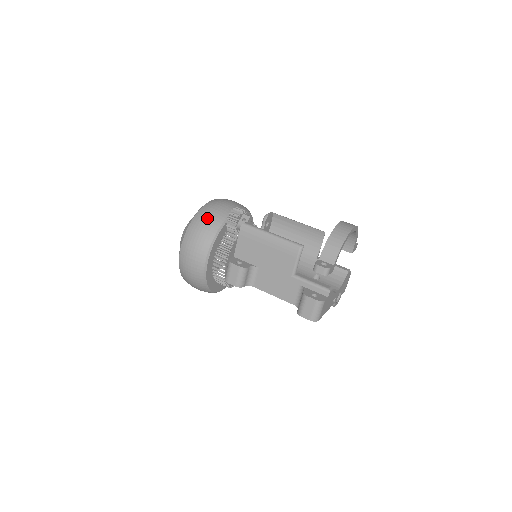
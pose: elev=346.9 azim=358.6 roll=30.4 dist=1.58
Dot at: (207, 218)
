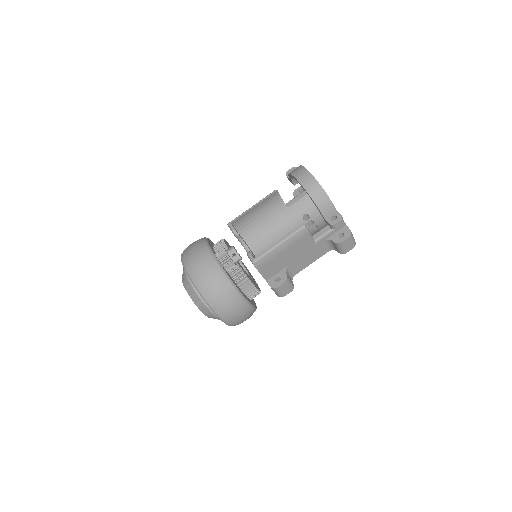
Dot at: (214, 287)
